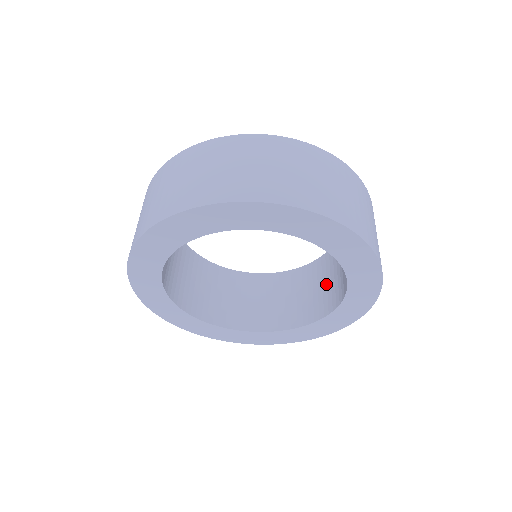
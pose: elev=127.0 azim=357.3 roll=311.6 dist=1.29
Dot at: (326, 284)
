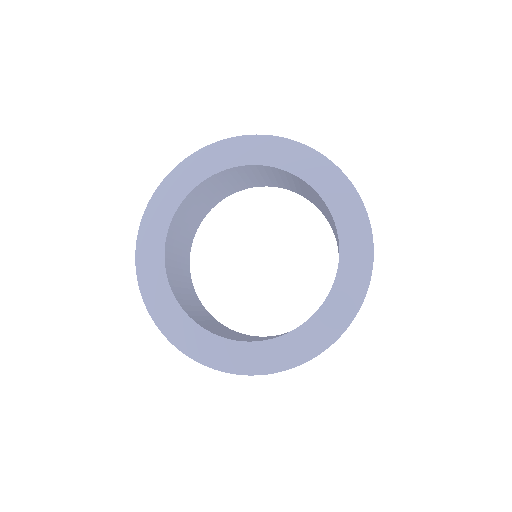
Dot at: (283, 334)
